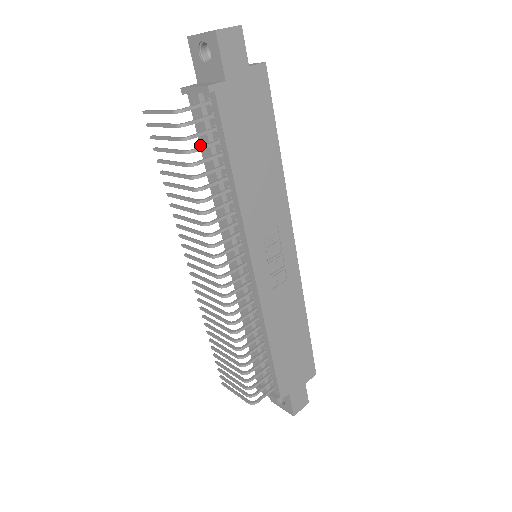
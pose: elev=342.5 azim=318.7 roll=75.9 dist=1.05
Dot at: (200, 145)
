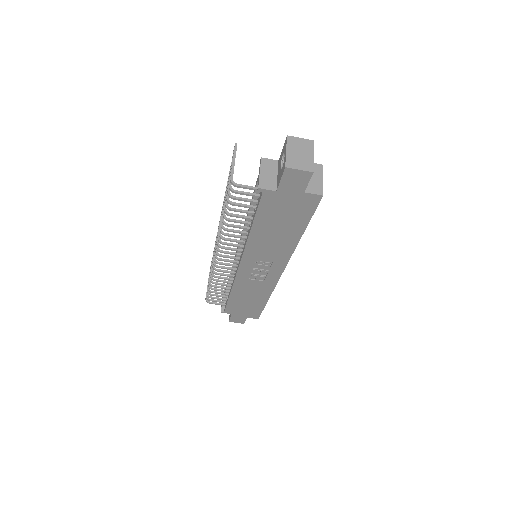
Dot at: occluded
